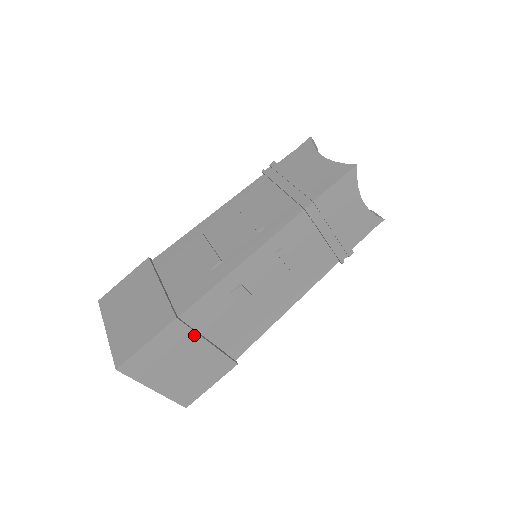
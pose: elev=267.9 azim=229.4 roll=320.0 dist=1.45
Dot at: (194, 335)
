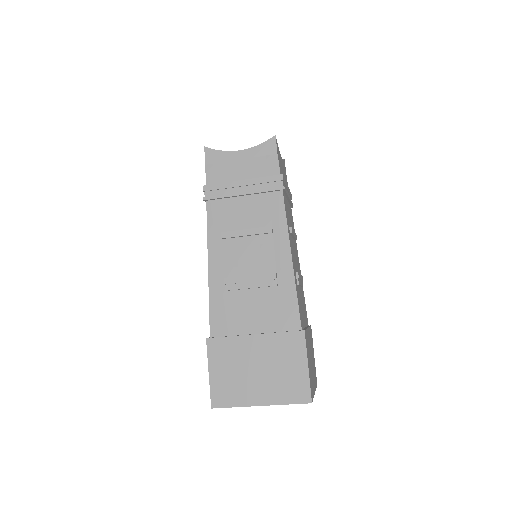
Dot at: (307, 332)
